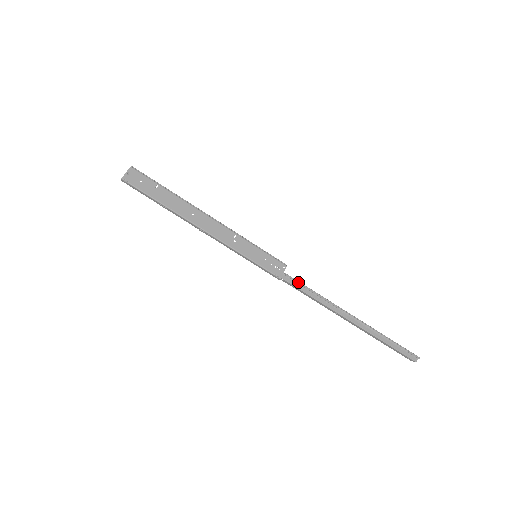
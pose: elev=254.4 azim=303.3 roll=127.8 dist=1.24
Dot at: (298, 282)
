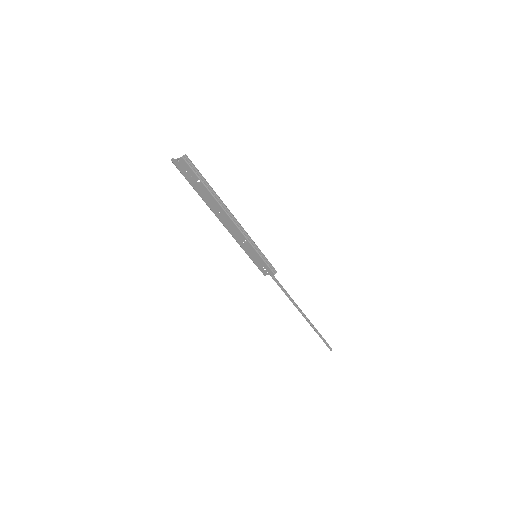
Dot at: (277, 283)
